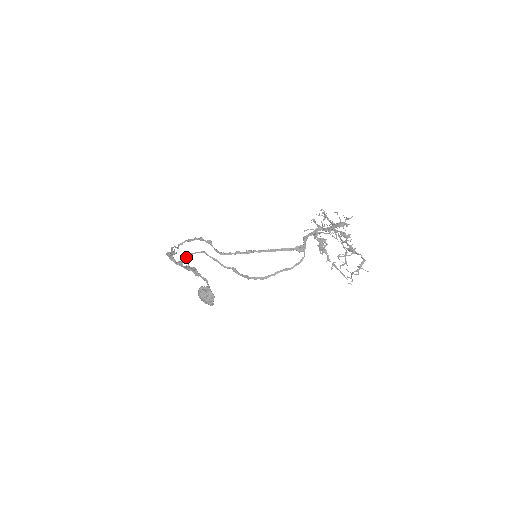
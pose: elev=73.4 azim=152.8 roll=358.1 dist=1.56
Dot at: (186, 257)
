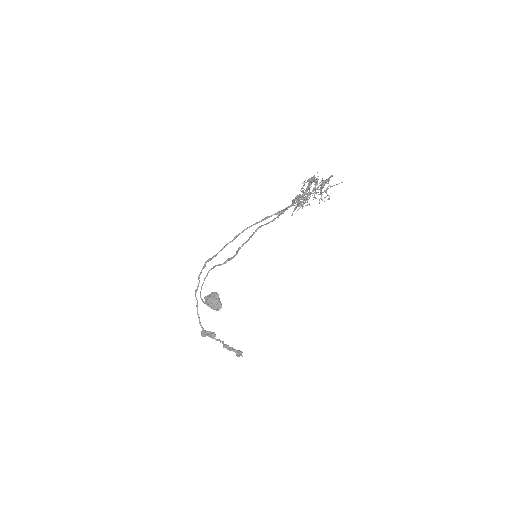
Dot at: (200, 296)
